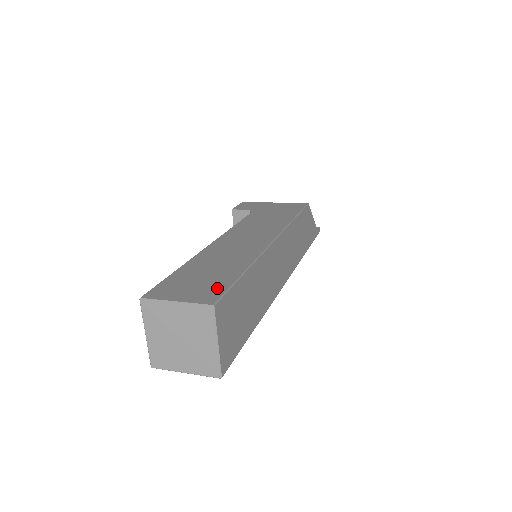
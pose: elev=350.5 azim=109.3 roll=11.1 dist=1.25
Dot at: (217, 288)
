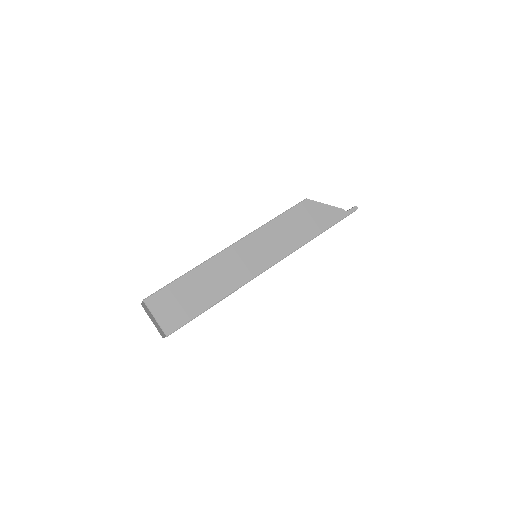
Dot at: occluded
